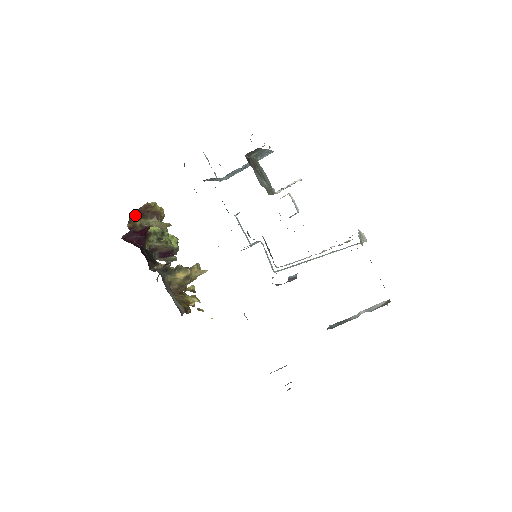
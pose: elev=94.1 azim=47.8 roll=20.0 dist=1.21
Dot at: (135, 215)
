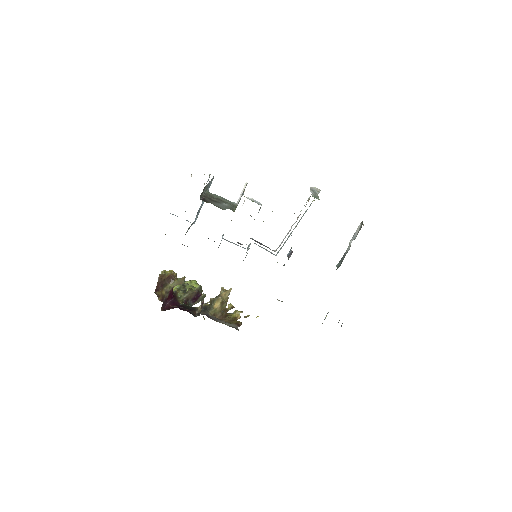
Dot at: (158, 289)
